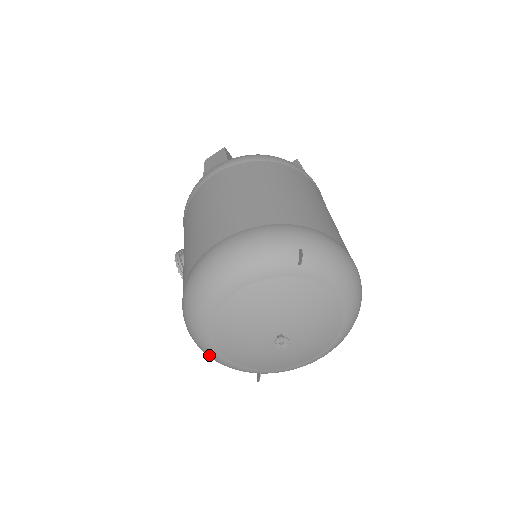
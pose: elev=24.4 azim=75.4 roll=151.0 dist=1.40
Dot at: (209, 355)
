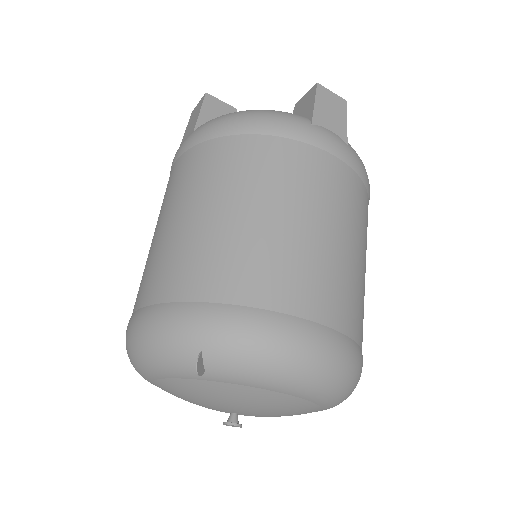
Dot at: occluded
